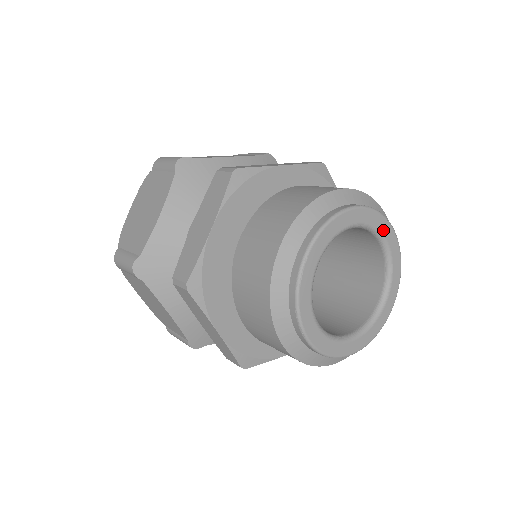
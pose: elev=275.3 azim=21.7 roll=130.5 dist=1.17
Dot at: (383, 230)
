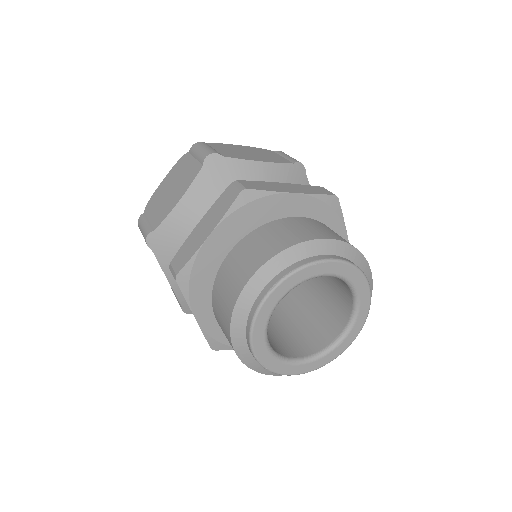
Dot at: (311, 274)
